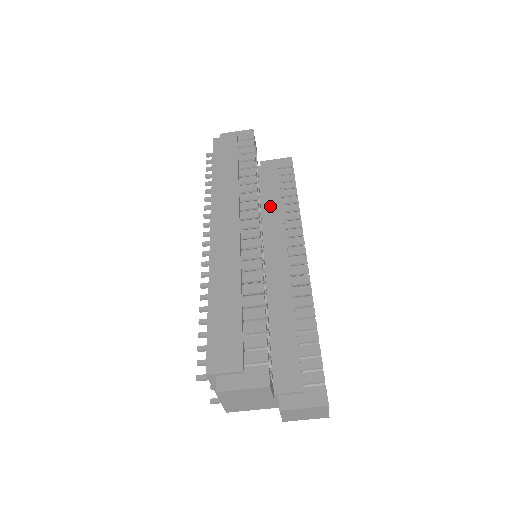
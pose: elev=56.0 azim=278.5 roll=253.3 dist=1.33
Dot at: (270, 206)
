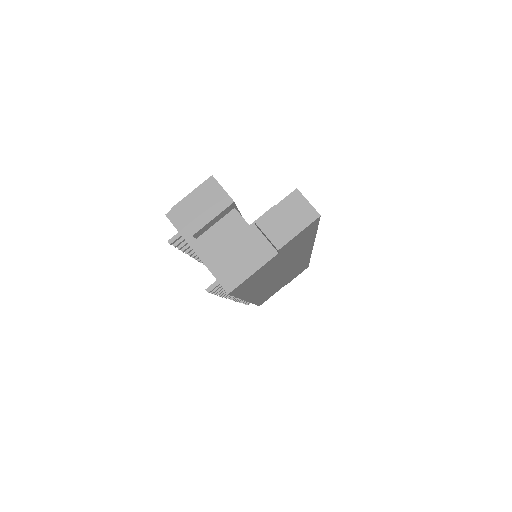
Dot at: occluded
